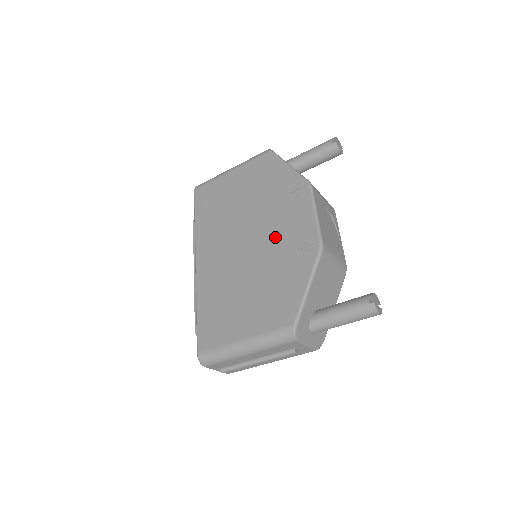
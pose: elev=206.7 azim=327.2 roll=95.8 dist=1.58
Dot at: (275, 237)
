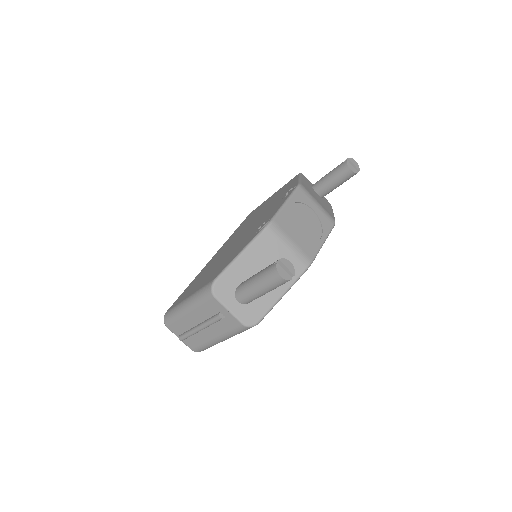
Dot at: (255, 226)
